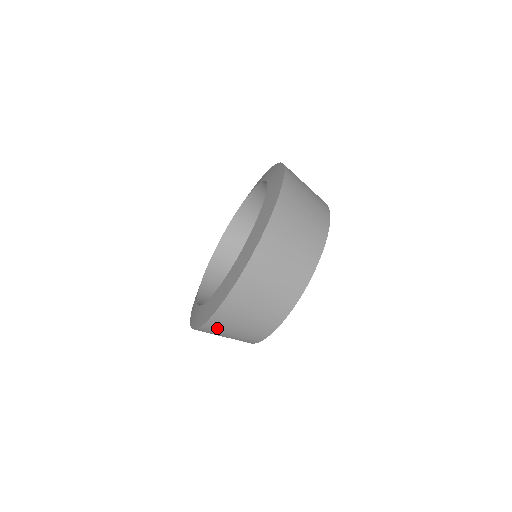
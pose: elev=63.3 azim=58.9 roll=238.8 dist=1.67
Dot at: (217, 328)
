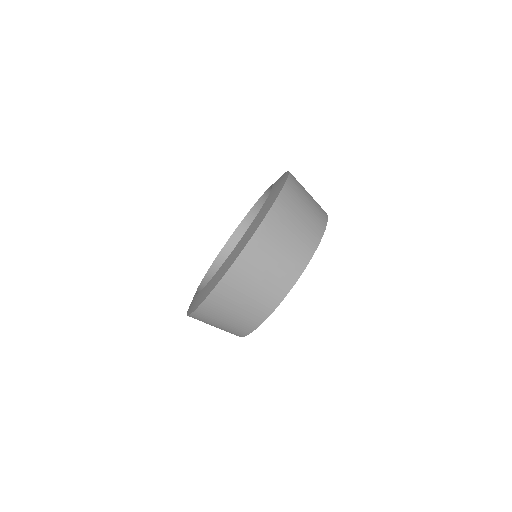
Dot at: (208, 315)
